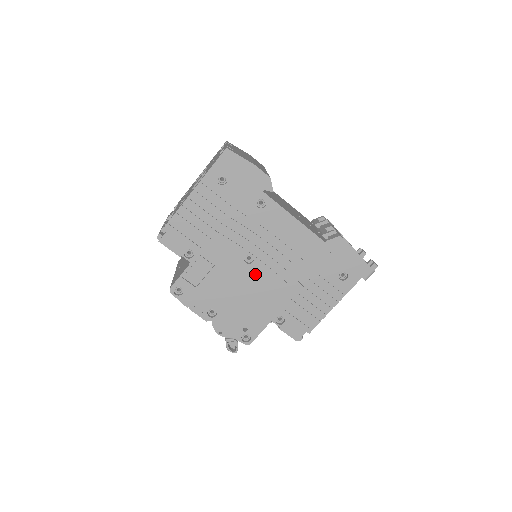
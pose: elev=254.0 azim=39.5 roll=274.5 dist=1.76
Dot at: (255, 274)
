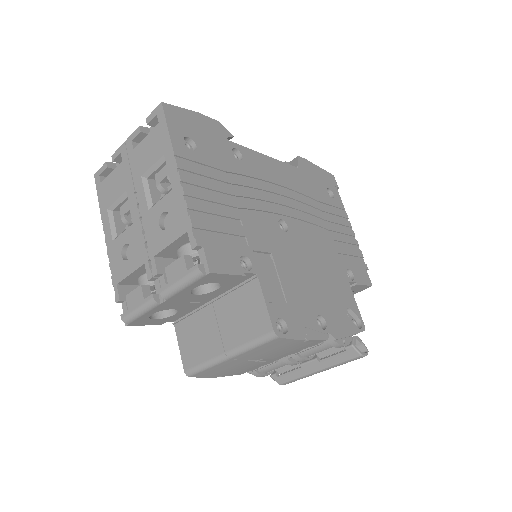
Dot at: (300, 239)
